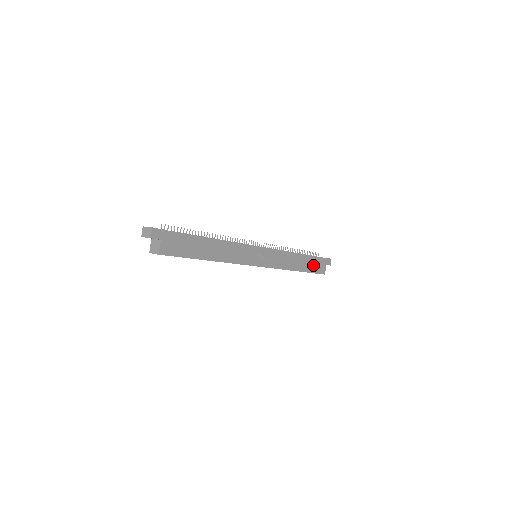
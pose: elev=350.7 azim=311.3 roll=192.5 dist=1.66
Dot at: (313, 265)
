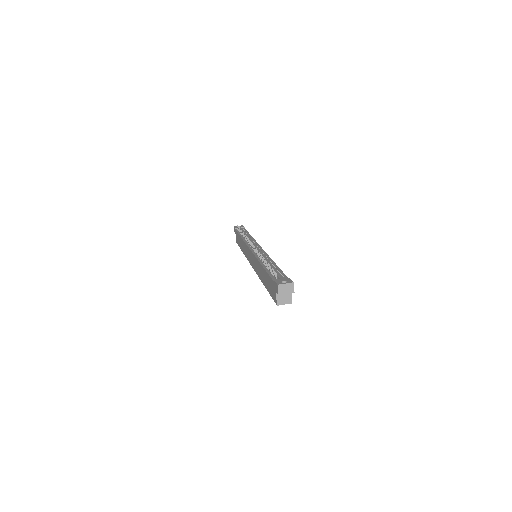
Dot at: occluded
